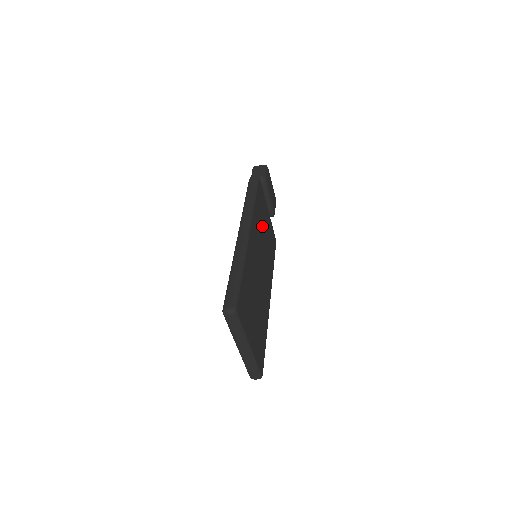
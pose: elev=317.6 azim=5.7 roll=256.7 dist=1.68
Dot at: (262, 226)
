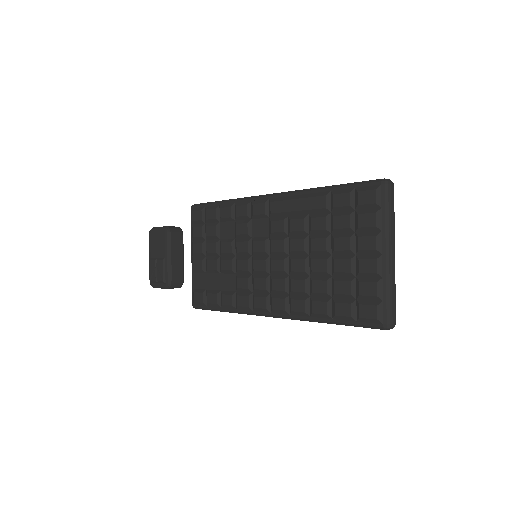
Dot at: occluded
